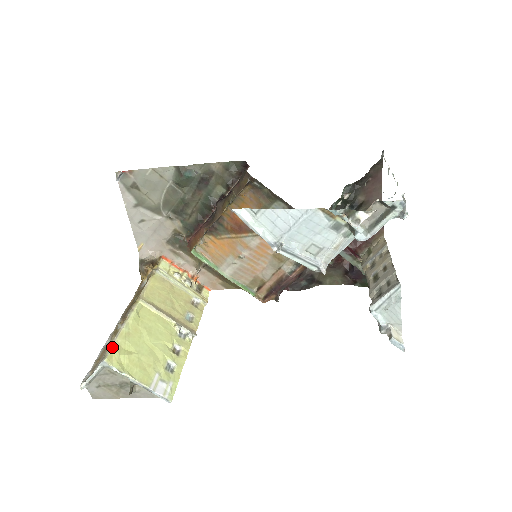
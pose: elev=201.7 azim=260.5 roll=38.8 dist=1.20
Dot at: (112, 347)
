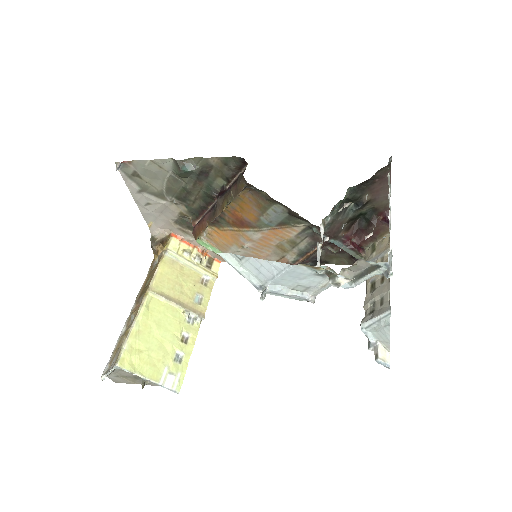
Dot at: (124, 350)
